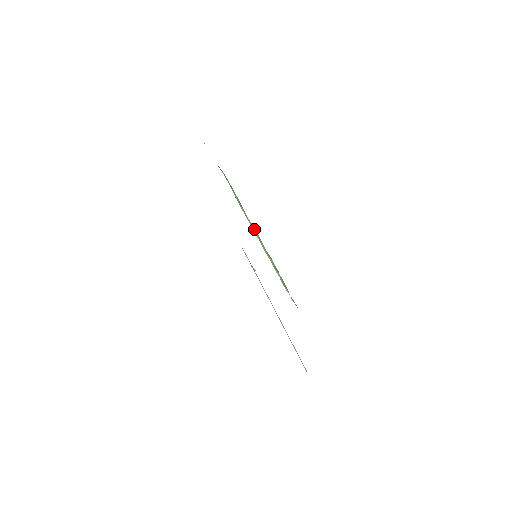
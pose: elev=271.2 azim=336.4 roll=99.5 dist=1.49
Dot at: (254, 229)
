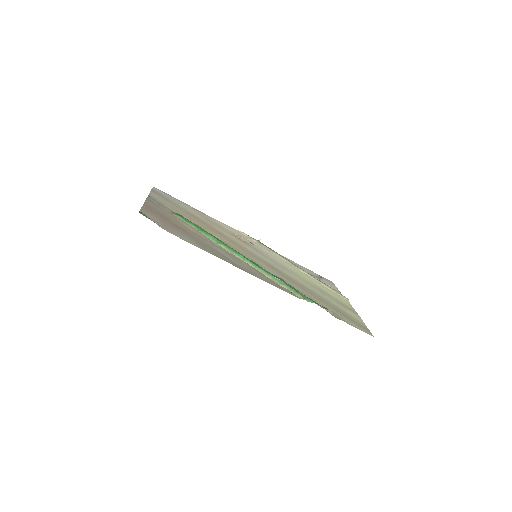
Dot at: (242, 258)
